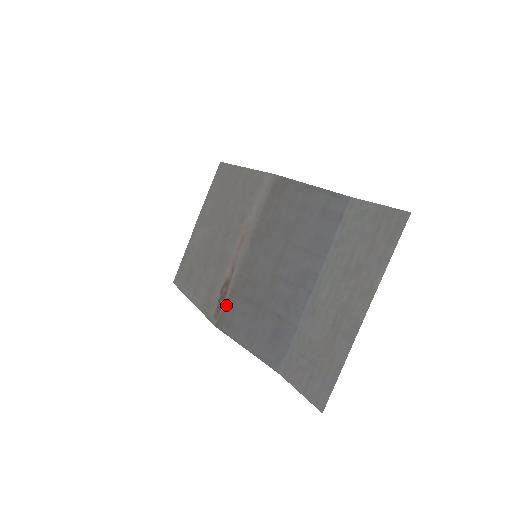
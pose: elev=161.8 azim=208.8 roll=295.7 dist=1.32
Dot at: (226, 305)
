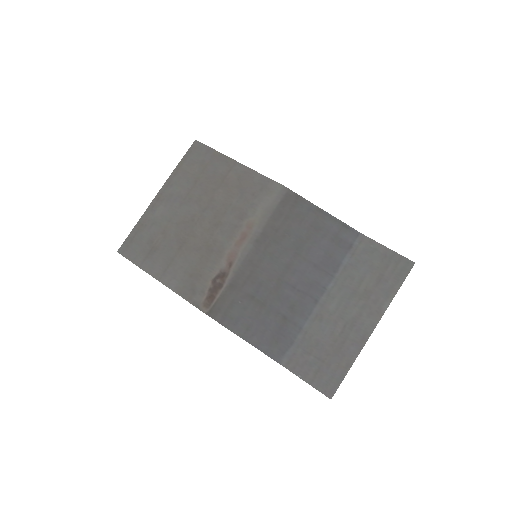
Dot at: (223, 297)
